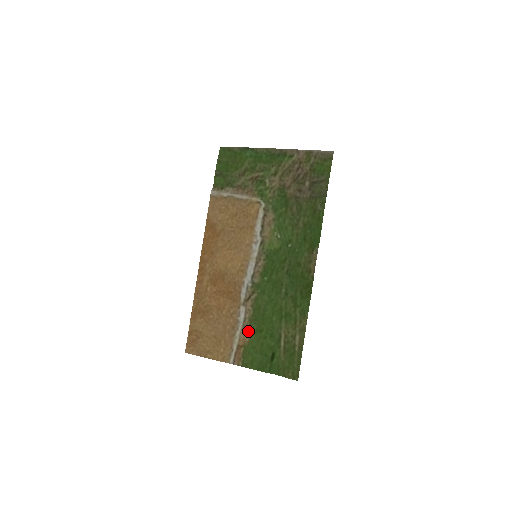
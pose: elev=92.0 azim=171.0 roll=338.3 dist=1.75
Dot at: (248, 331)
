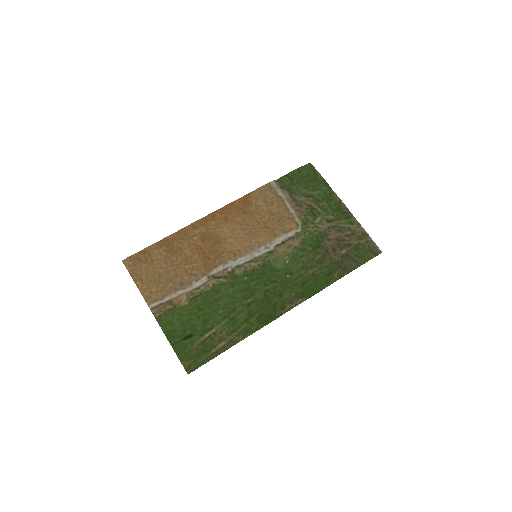
Dot at: (190, 299)
